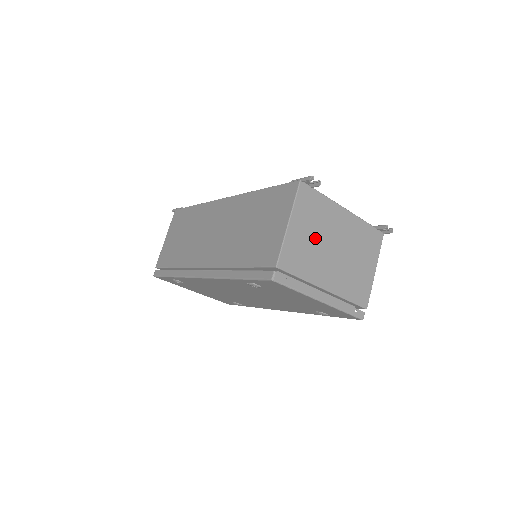
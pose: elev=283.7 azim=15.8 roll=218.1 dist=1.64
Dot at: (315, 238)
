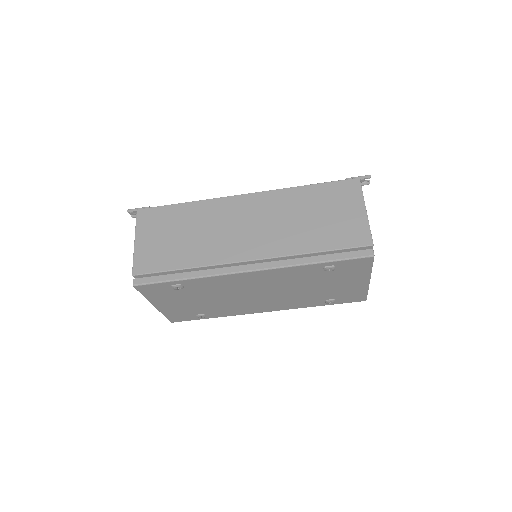
Dot at: occluded
